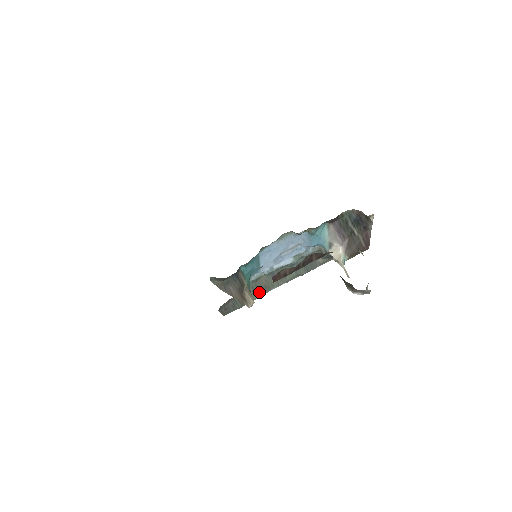
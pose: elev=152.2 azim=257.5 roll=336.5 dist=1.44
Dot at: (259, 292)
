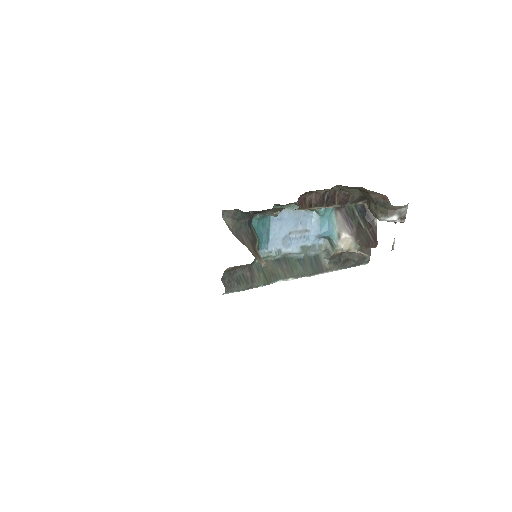
Dot at: (265, 278)
